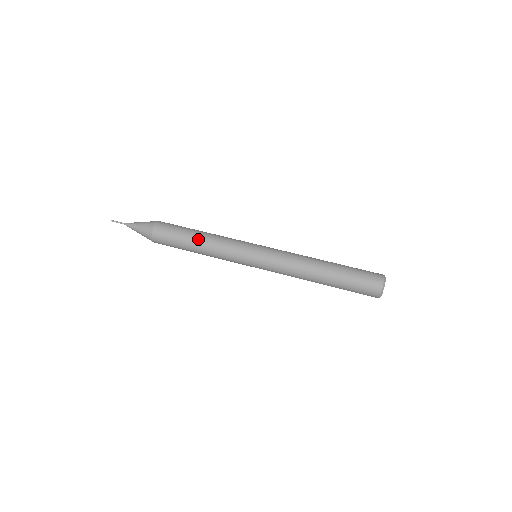
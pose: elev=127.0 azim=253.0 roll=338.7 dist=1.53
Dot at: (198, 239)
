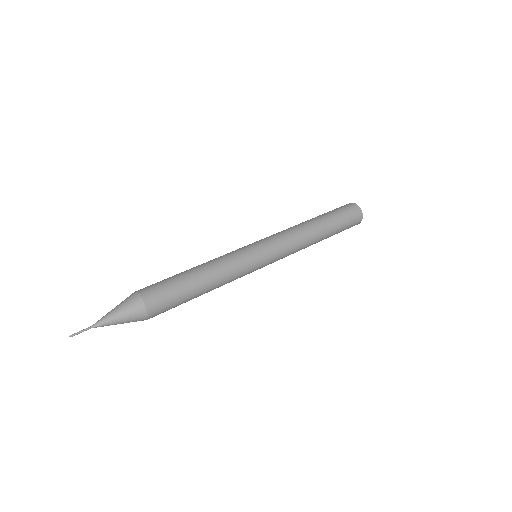
Dot at: (193, 268)
